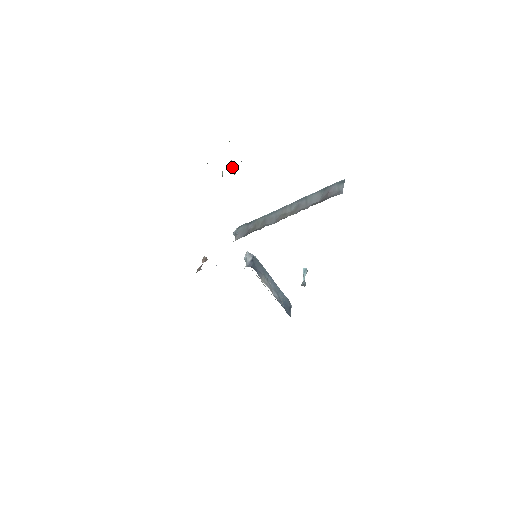
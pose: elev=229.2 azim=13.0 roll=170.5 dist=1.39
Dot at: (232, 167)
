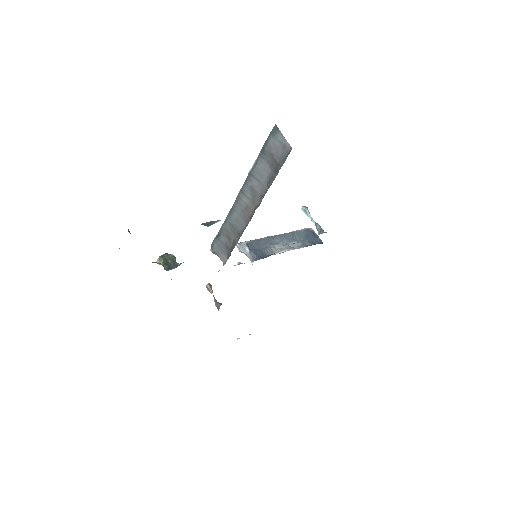
Dot at: (167, 260)
